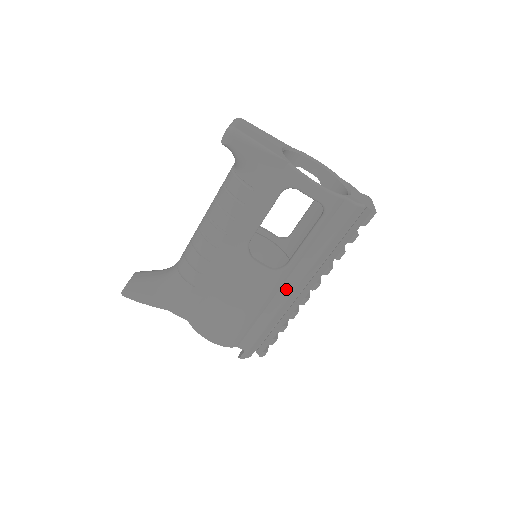
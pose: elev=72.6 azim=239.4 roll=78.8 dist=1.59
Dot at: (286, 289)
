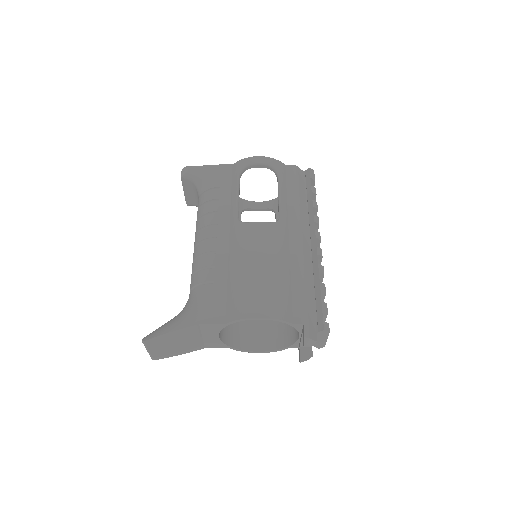
Dot at: (294, 242)
